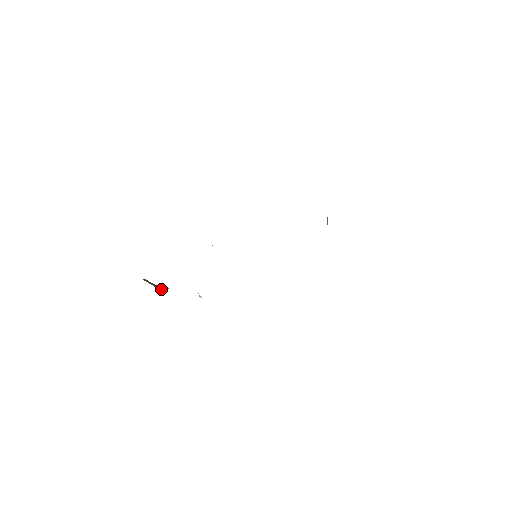
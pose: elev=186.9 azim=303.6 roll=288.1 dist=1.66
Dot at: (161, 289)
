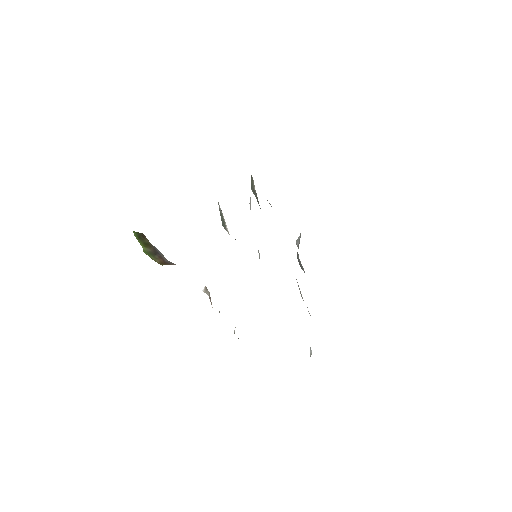
Dot at: (157, 261)
